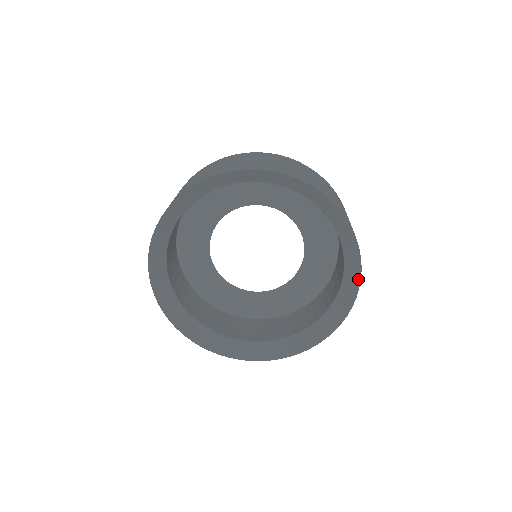
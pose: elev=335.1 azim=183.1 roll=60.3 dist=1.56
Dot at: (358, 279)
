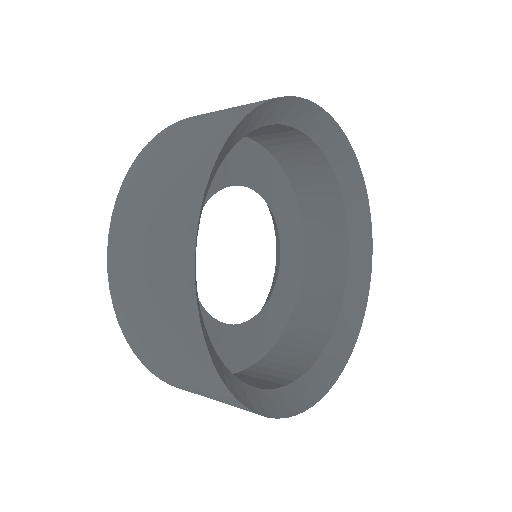
Dot at: (349, 350)
